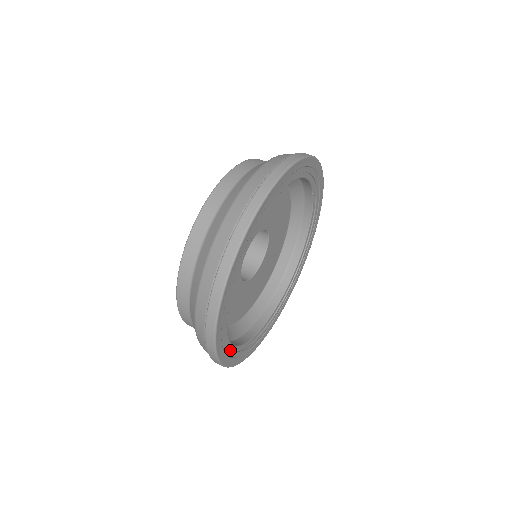
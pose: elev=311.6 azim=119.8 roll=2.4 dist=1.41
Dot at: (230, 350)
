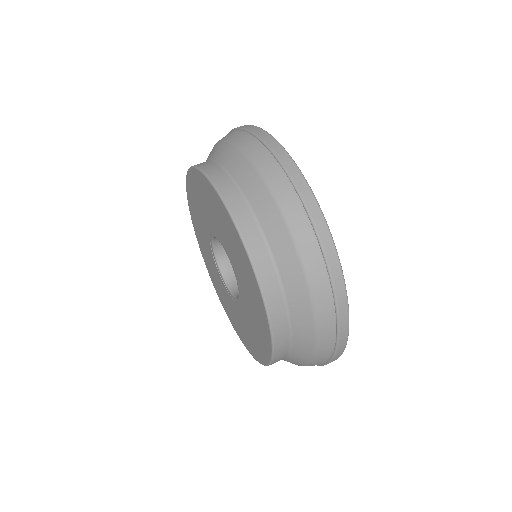
Dot at: occluded
